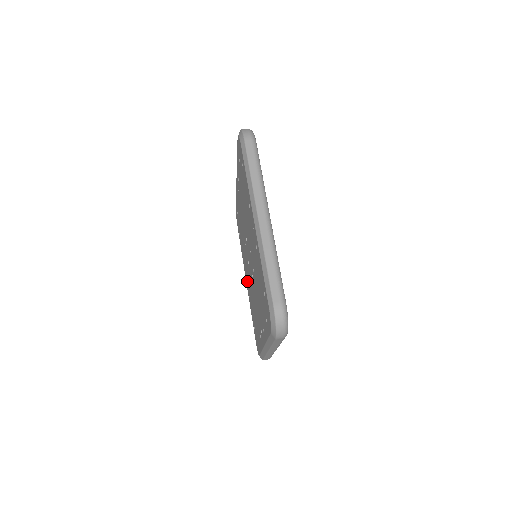
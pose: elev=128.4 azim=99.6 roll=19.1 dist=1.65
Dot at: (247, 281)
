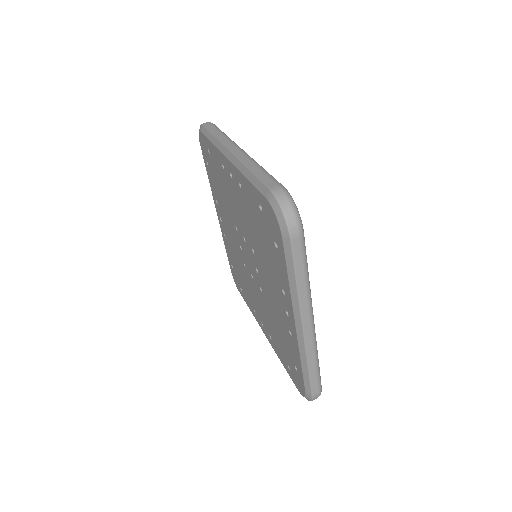
Dot at: (223, 226)
